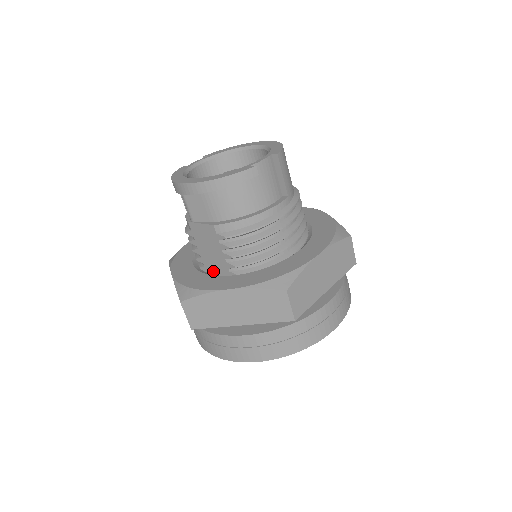
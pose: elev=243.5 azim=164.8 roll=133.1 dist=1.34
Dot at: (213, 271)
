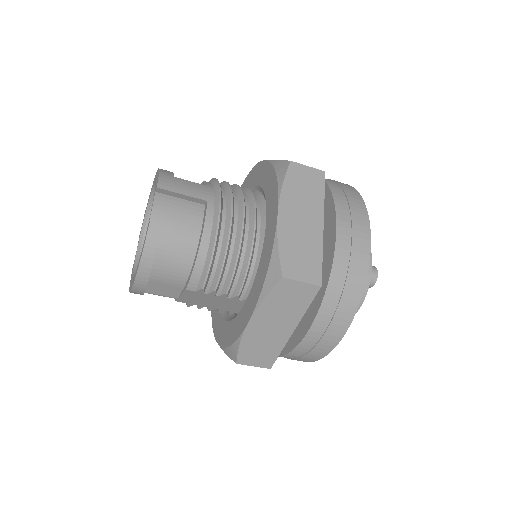
Dot at: (236, 309)
